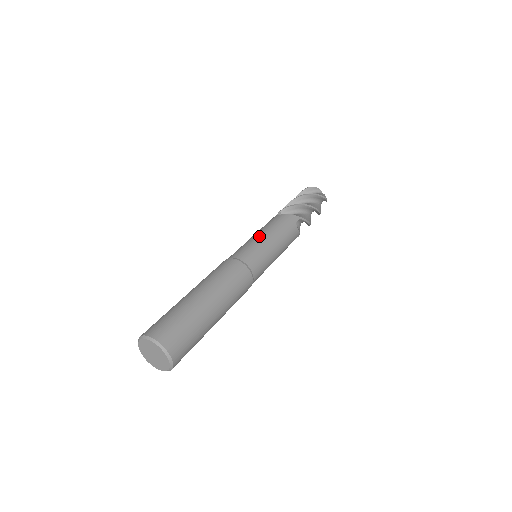
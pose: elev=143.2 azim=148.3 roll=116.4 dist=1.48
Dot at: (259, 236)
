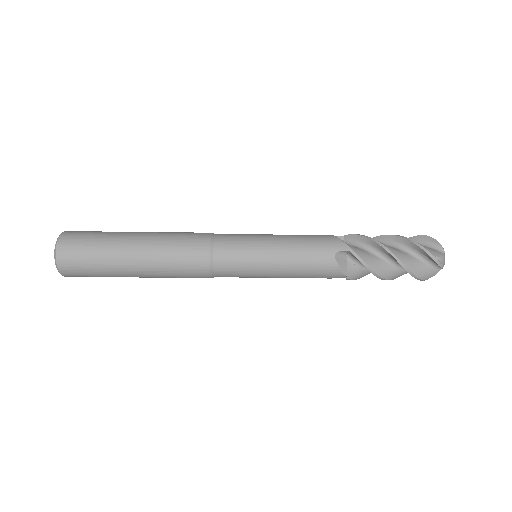
Dot at: (270, 234)
